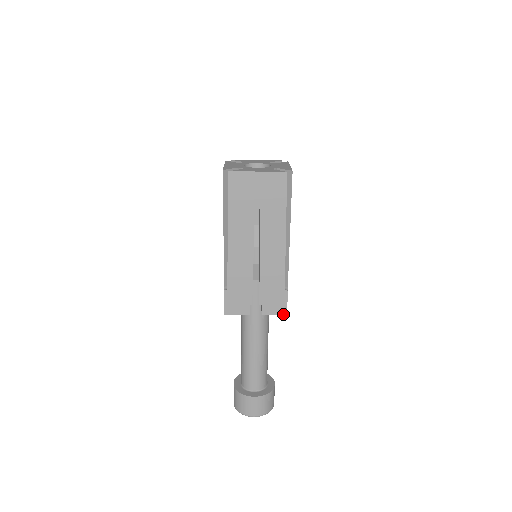
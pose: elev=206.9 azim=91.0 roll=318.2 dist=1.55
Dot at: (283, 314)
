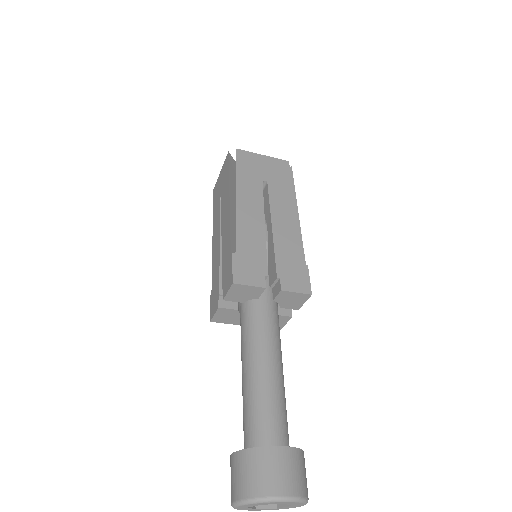
Dot at: (307, 293)
